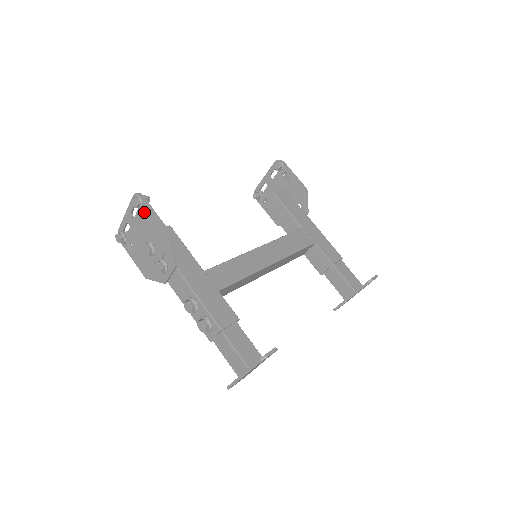
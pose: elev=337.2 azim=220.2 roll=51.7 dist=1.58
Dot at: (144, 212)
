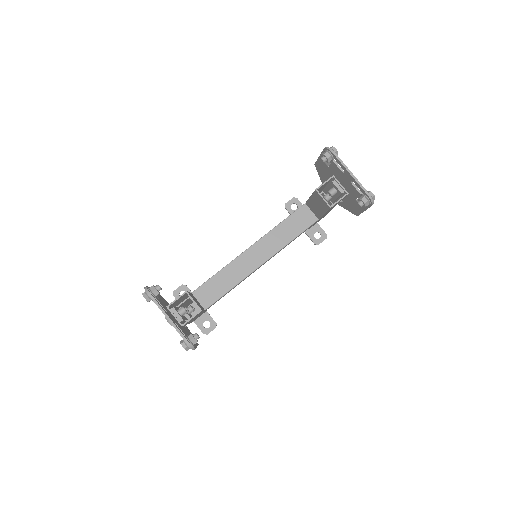
Dot at: occluded
